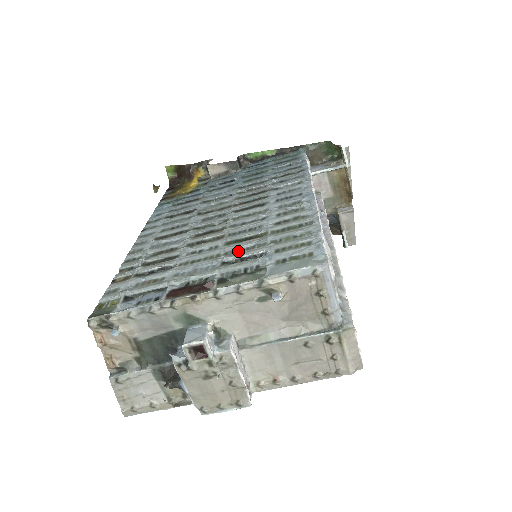
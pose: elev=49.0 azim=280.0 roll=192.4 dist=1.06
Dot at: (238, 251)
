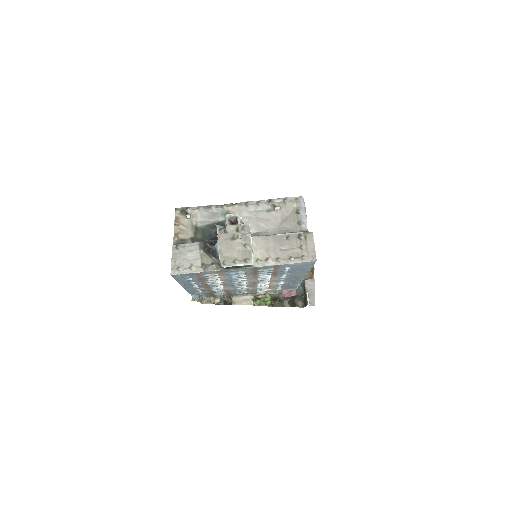
Dot at: occluded
